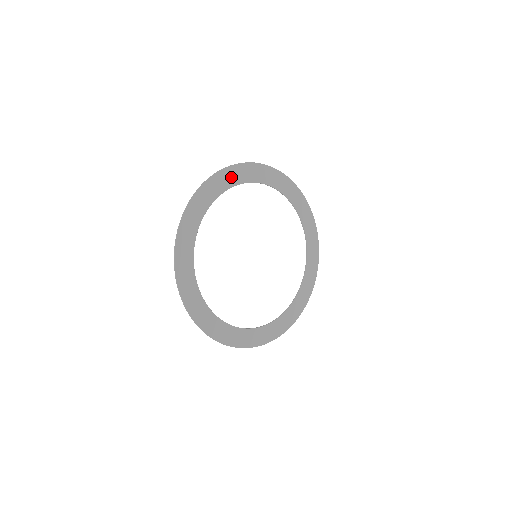
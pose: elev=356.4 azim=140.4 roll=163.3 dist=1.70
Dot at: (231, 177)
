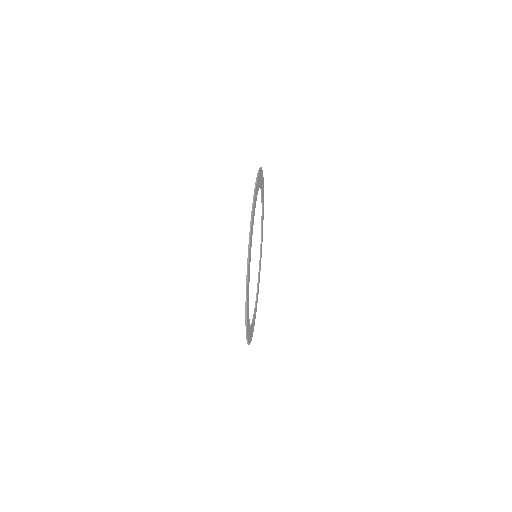
Dot at: (260, 178)
